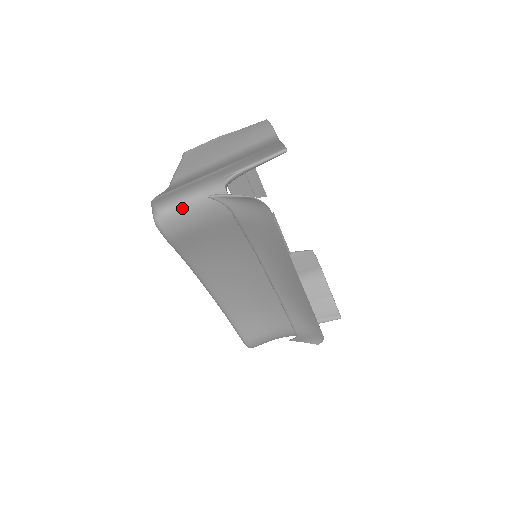
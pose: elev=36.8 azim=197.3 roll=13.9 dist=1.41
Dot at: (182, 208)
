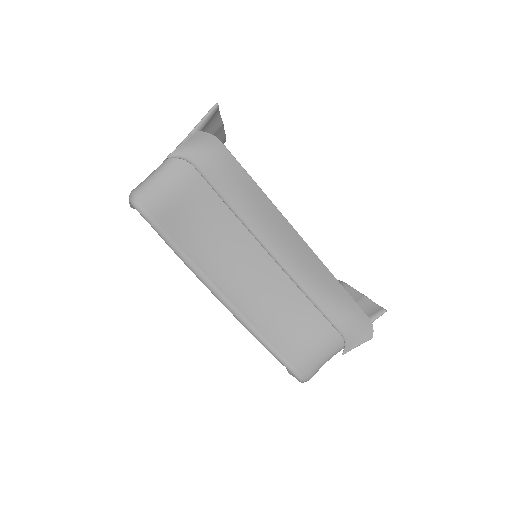
Dot at: (151, 181)
